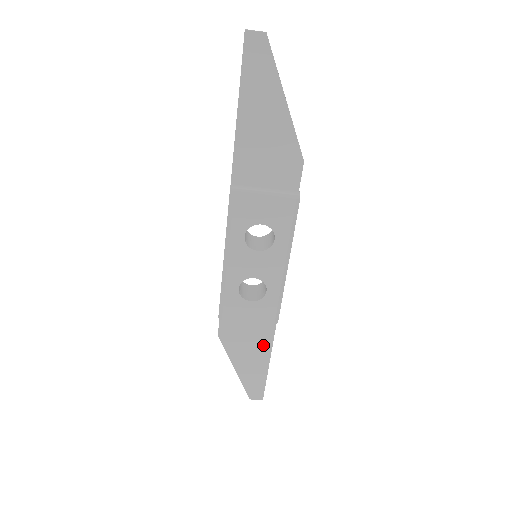
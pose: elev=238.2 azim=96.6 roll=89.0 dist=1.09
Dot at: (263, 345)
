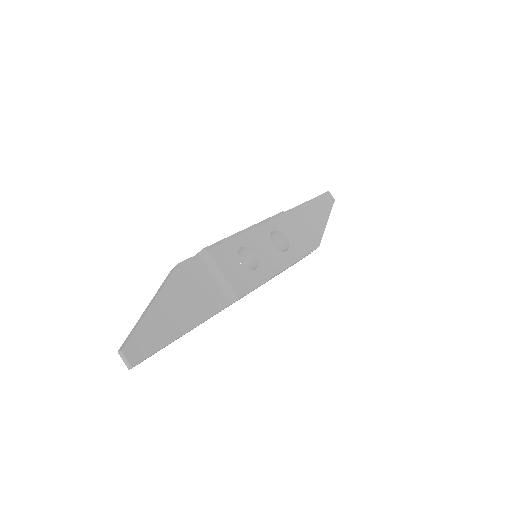
Dot at: (200, 311)
